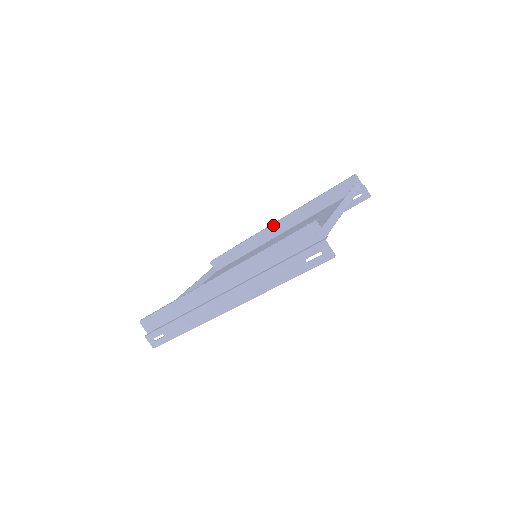
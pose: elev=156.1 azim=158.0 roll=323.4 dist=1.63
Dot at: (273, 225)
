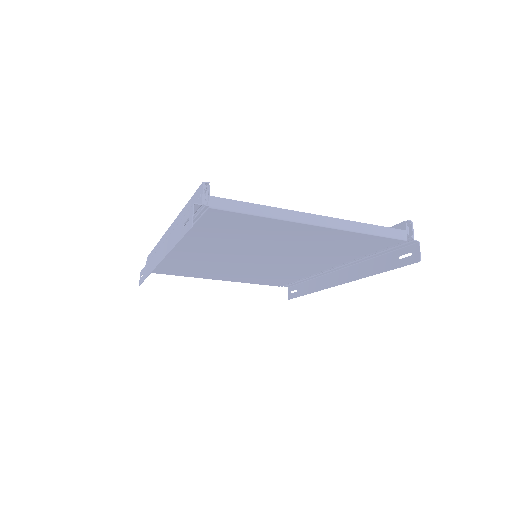
Dot at: occluded
